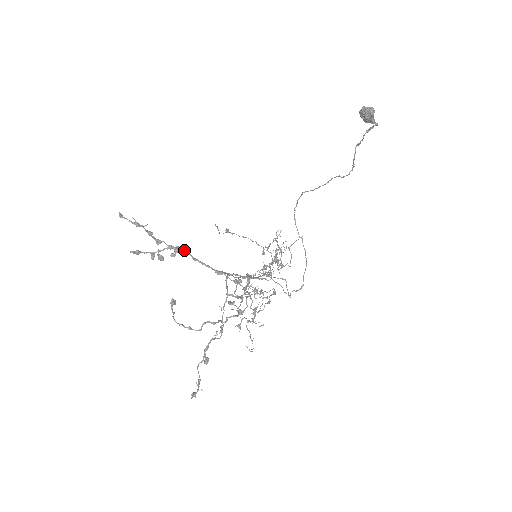
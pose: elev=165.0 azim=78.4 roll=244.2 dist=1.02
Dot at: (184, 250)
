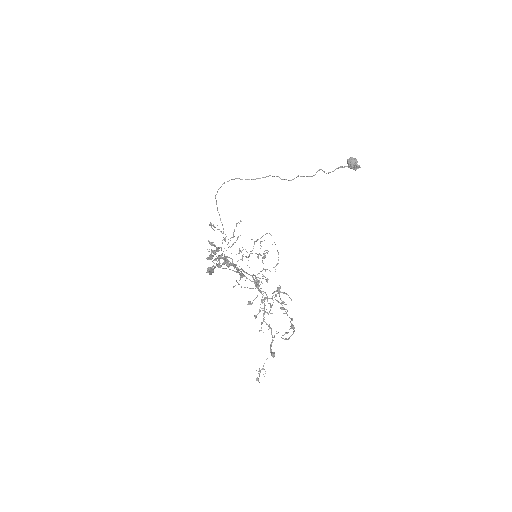
Dot at: occluded
